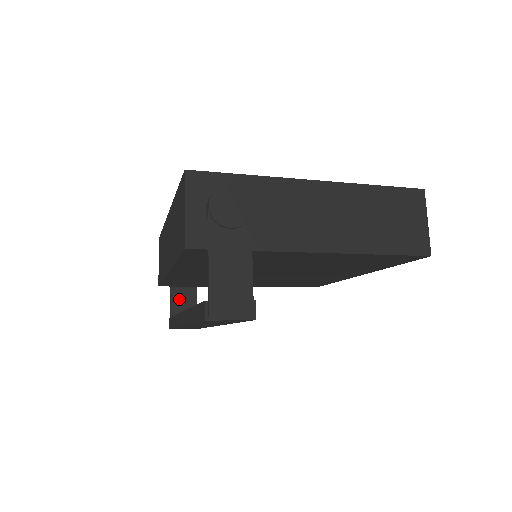
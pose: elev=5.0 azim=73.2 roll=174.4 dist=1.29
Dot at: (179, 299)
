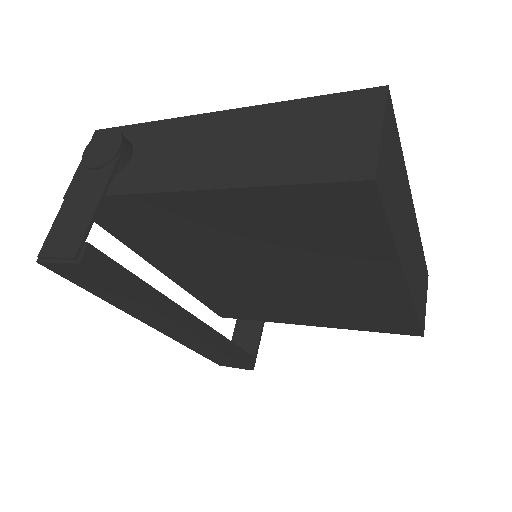
Dot at: (241, 335)
